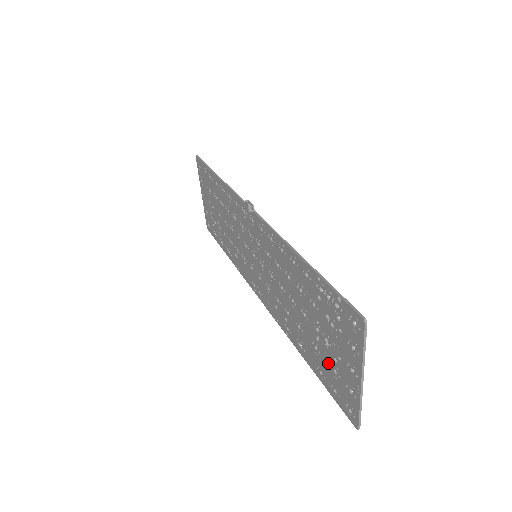
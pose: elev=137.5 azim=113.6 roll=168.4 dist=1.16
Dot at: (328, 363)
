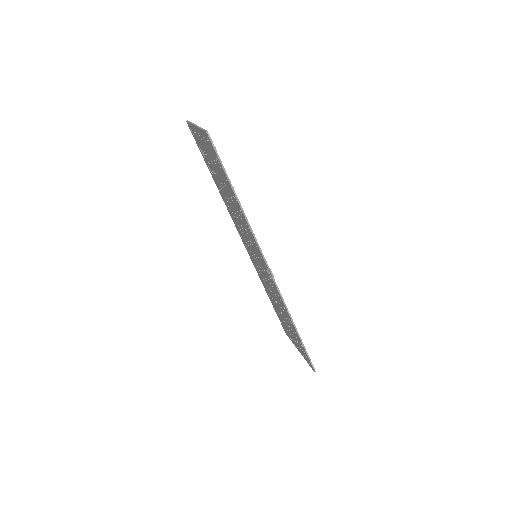
Dot at: (285, 325)
